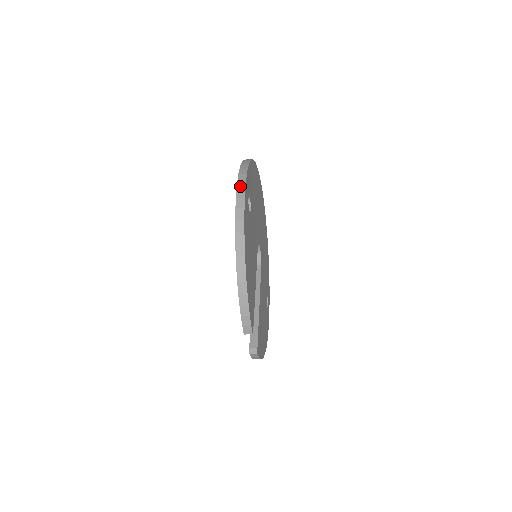
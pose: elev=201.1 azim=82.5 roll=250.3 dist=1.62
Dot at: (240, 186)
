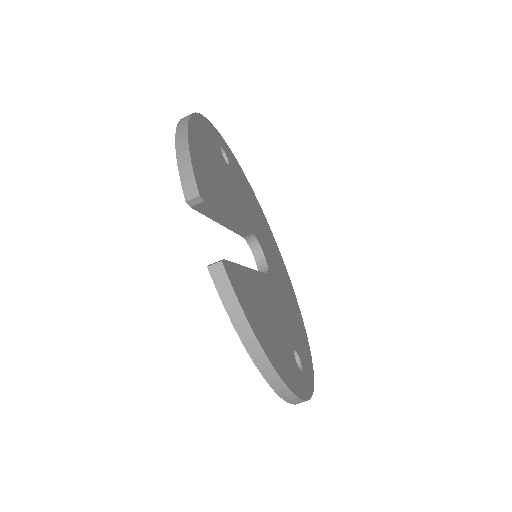
Dot at: occluded
